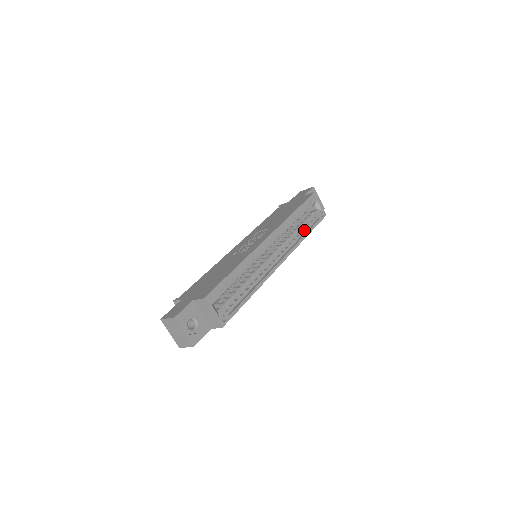
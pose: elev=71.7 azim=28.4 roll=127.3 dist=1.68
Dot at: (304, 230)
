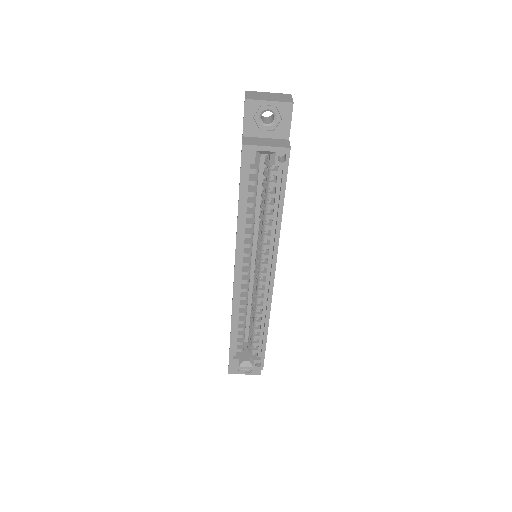
Dot at: (274, 206)
